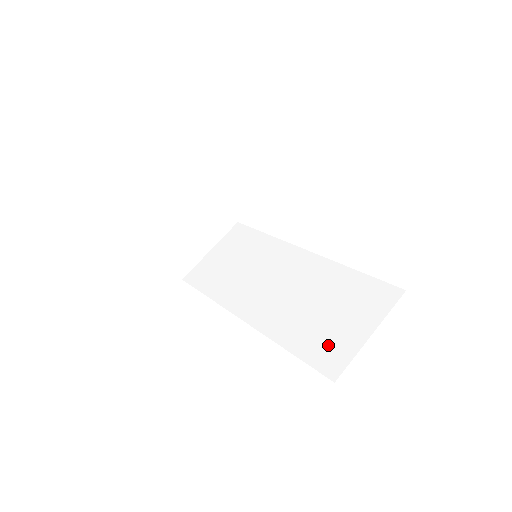
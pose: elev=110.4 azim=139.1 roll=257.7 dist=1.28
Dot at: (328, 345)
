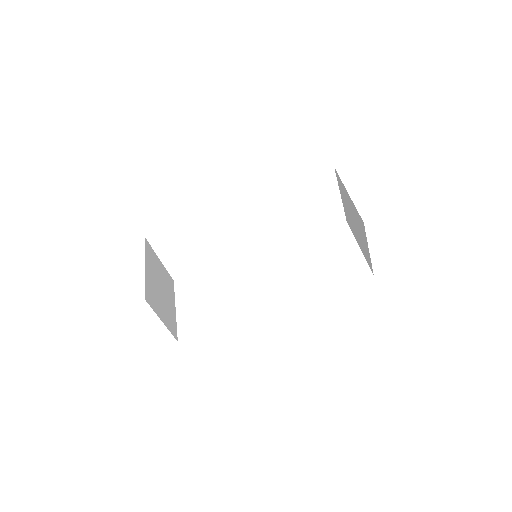
Dot at: (346, 269)
